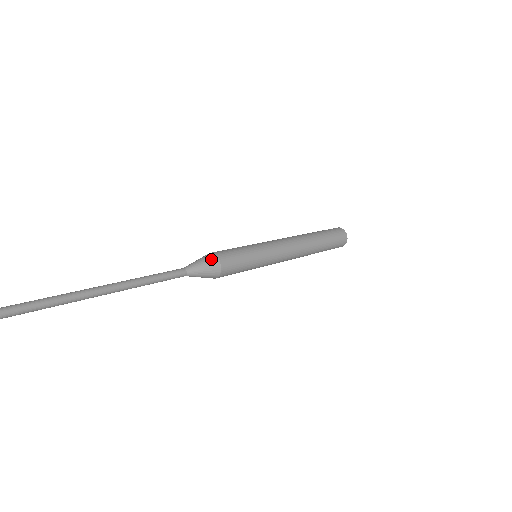
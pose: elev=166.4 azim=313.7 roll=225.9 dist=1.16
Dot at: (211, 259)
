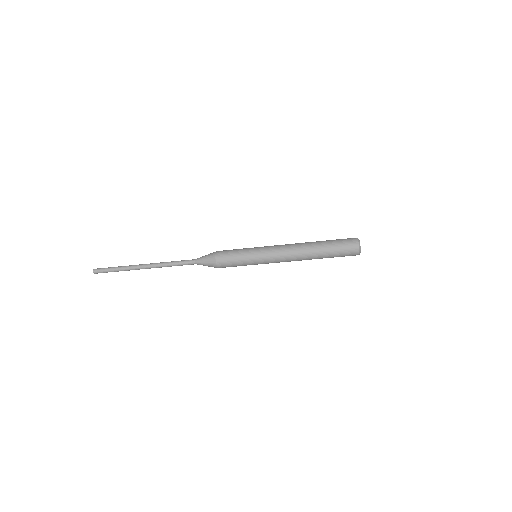
Dot at: occluded
